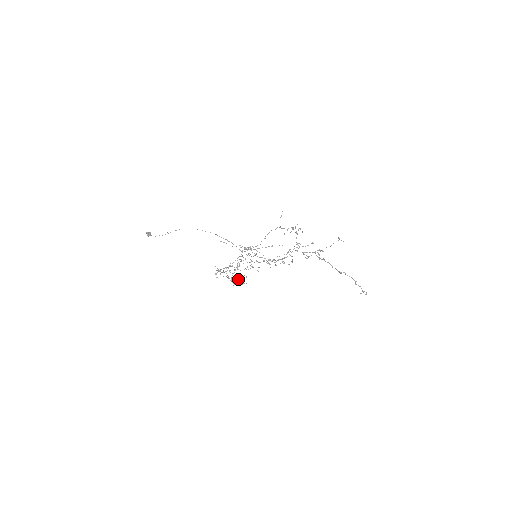
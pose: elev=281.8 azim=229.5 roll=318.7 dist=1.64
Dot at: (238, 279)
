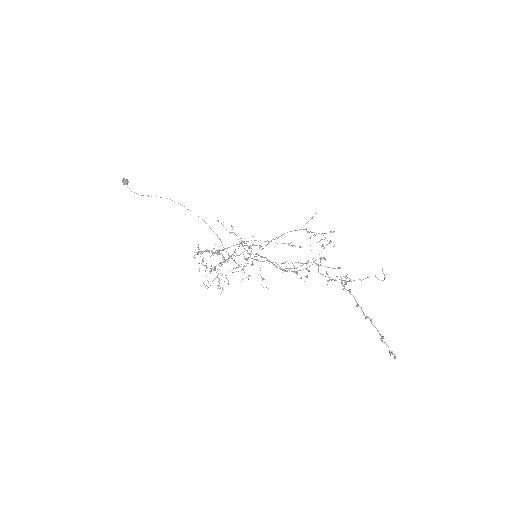
Dot at: occluded
